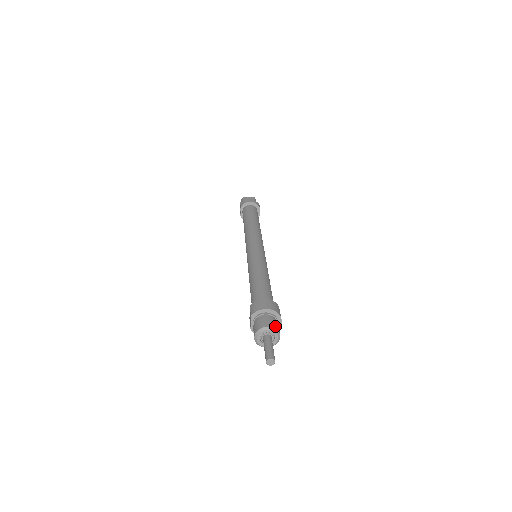
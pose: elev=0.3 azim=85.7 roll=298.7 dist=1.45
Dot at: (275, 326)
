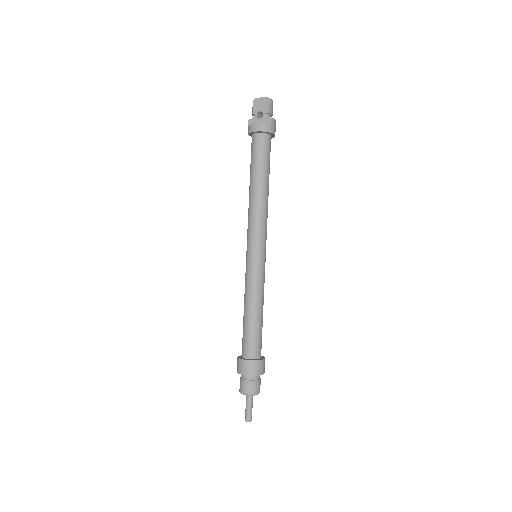
Dot at: (252, 391)
